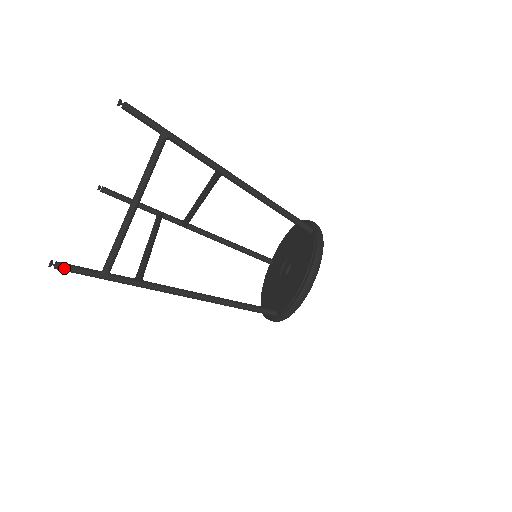
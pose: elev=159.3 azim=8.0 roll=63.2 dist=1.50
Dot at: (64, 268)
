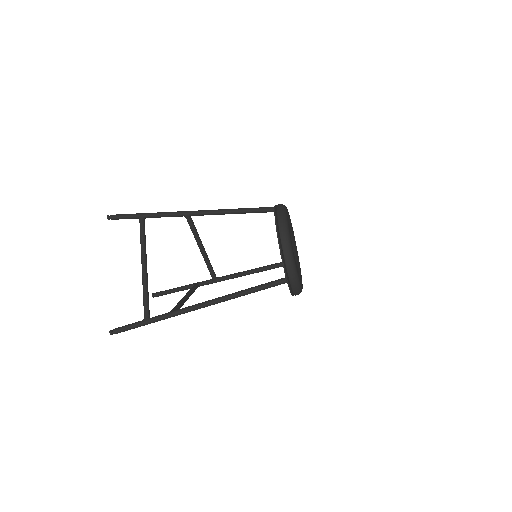
Dot at: (119, 330)
